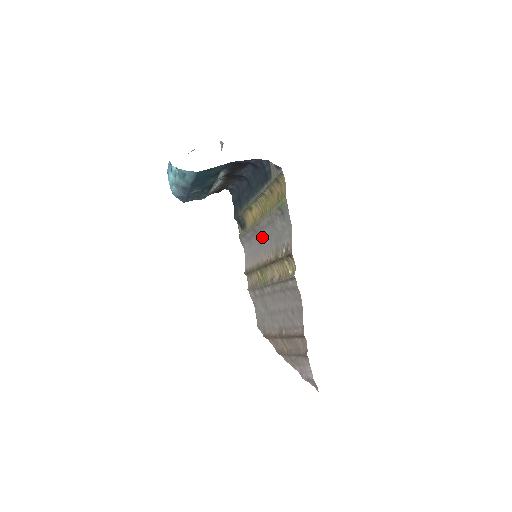
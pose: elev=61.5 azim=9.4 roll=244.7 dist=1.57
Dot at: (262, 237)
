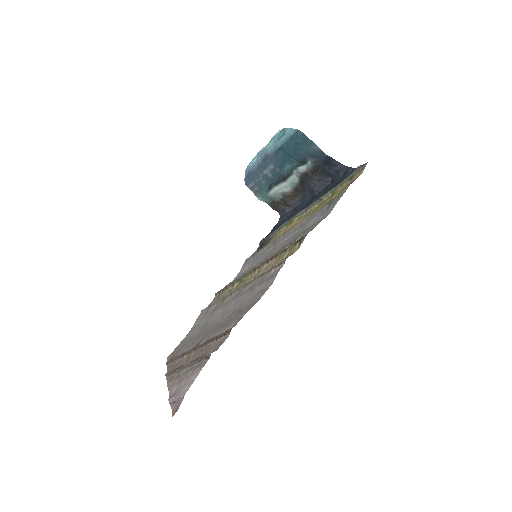
Dot at: (277, 246)
